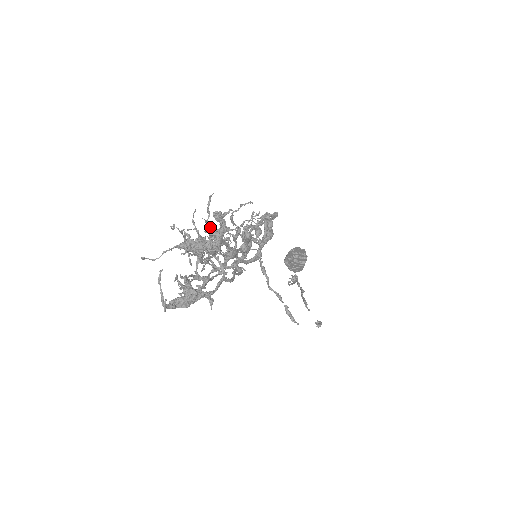
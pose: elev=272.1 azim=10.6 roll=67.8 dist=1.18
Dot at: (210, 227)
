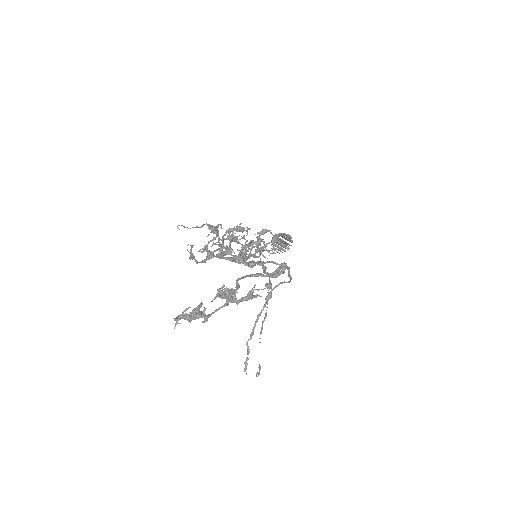
Dot at: (241, 256)
